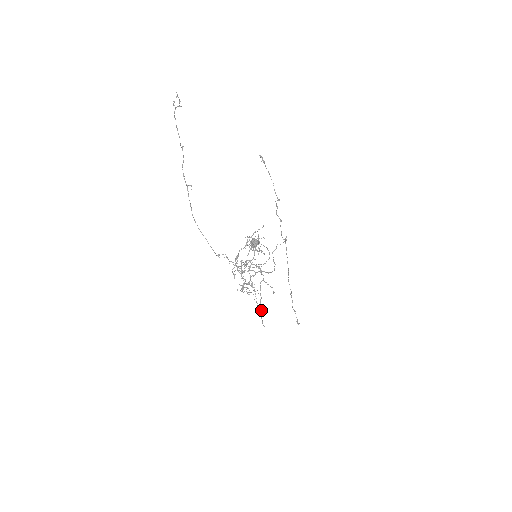
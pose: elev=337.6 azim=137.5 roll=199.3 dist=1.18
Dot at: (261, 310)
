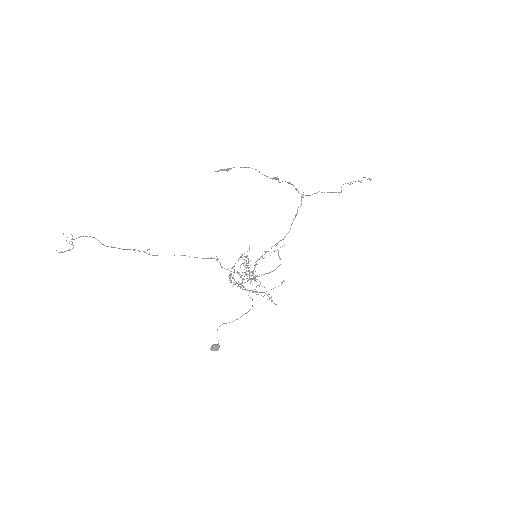
Dot at: (271, 301)
